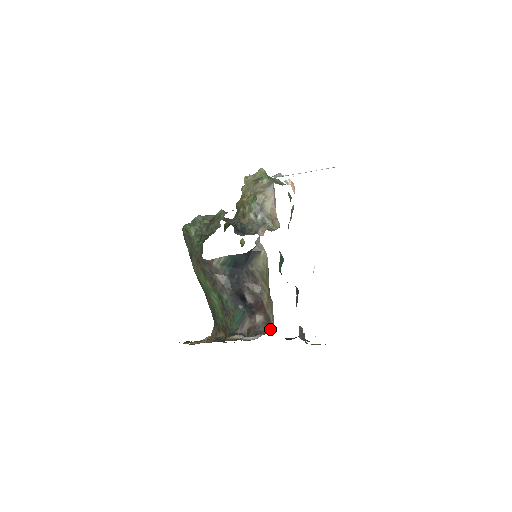
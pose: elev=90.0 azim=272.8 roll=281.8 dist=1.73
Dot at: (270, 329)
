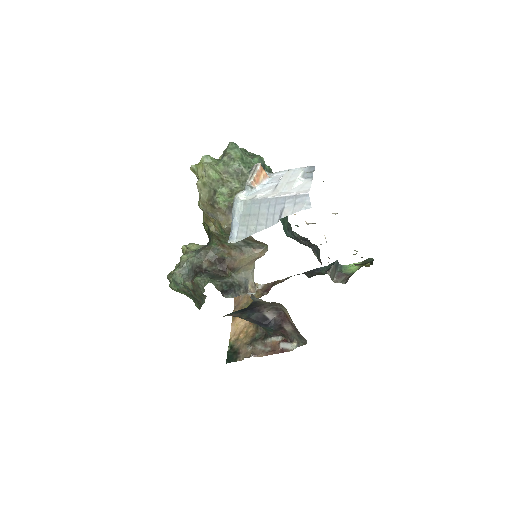
Dot at: (302, 338)
